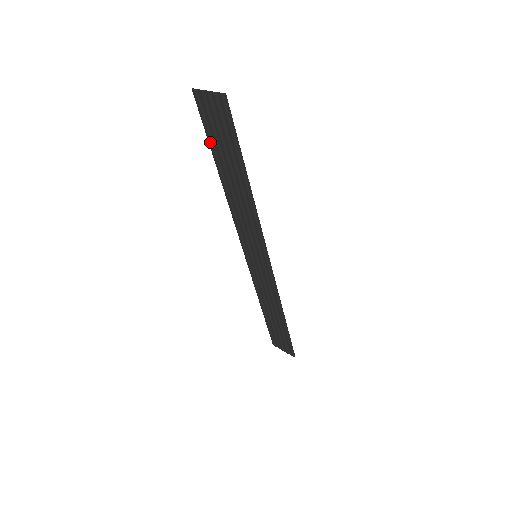
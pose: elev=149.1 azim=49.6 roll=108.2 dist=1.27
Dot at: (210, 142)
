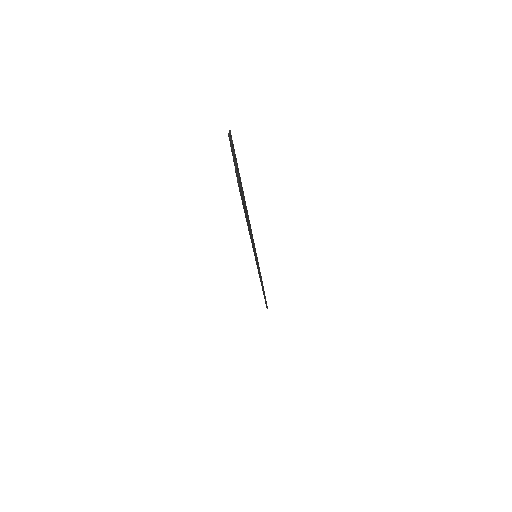
Dot at: occluded
